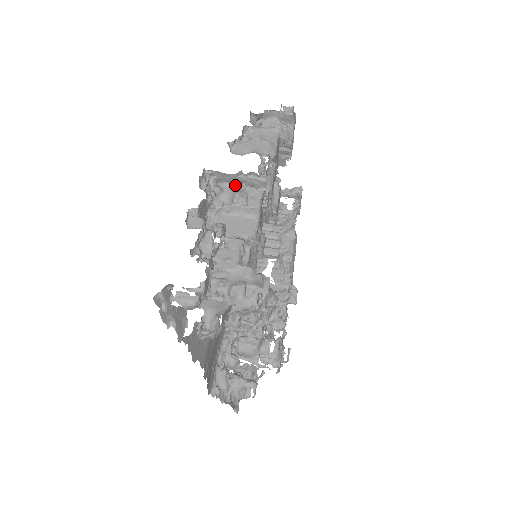
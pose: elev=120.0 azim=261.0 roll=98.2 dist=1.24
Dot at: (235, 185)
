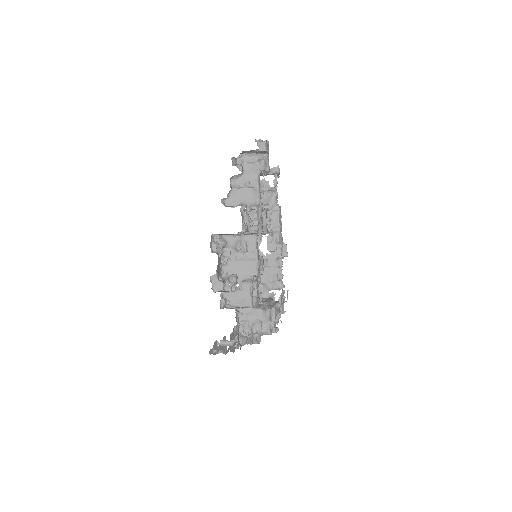
Dot at: (235, 235)
